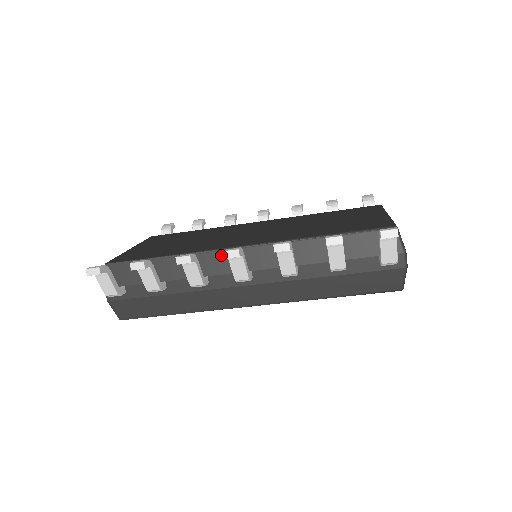
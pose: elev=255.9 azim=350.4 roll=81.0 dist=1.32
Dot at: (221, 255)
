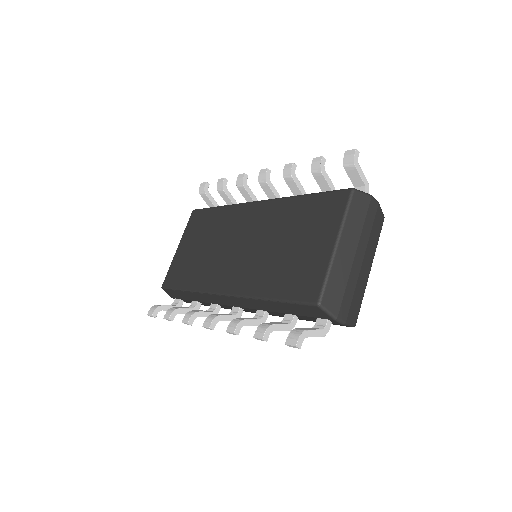
Dot at: (215, 297)
